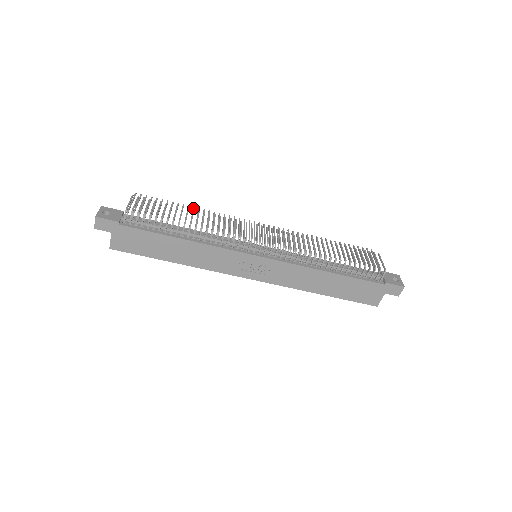
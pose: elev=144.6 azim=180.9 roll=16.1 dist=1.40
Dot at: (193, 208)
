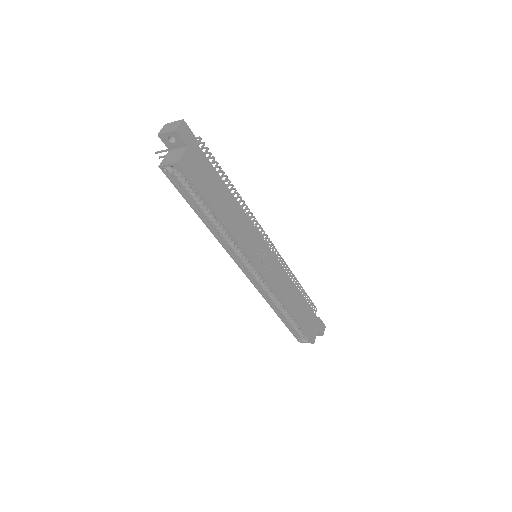
Dot at: occluded
